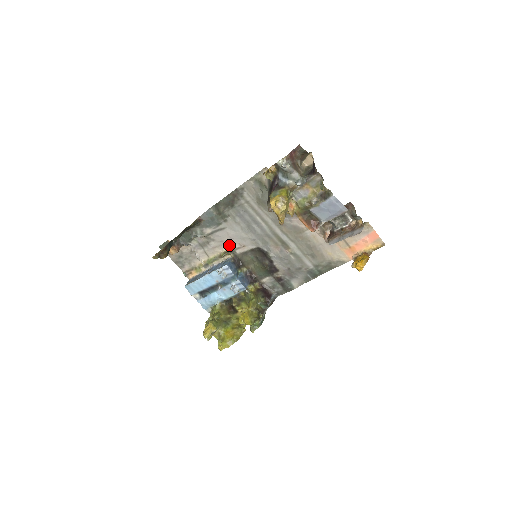
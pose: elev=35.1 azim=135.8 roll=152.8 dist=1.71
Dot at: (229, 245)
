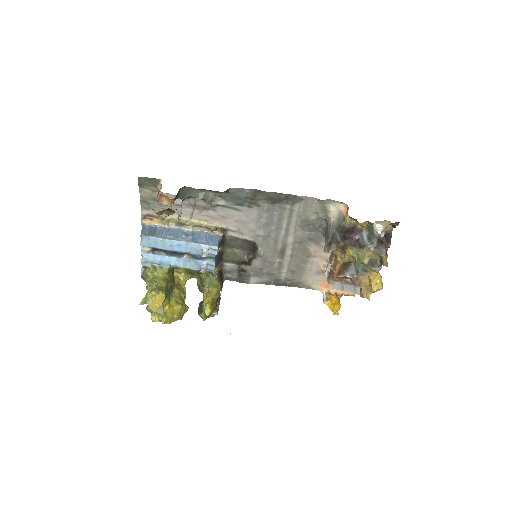
Dot at: (227, 224)
